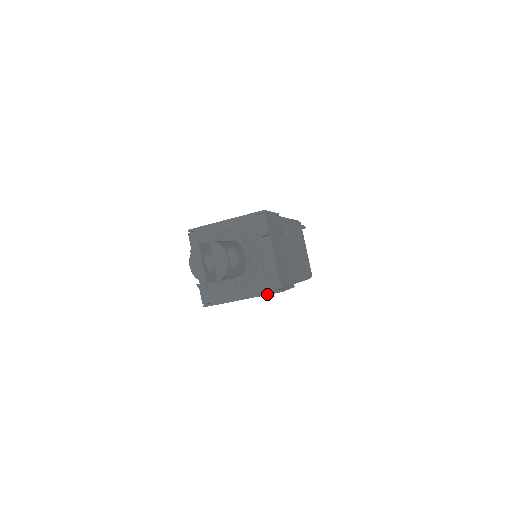
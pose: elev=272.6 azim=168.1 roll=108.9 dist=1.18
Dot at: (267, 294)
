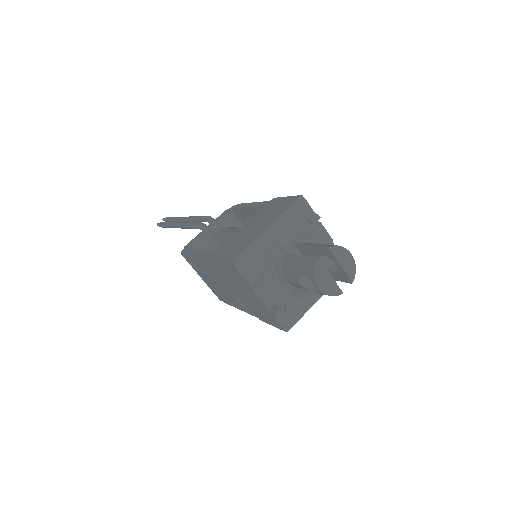
Dot at: occluded
